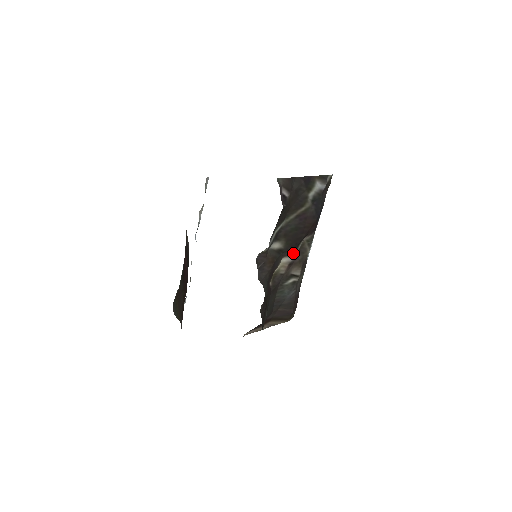
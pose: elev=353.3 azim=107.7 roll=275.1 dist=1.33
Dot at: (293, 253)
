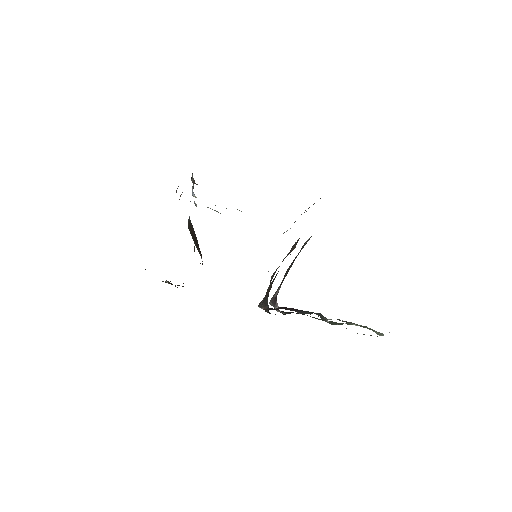
Dot at: occluded
